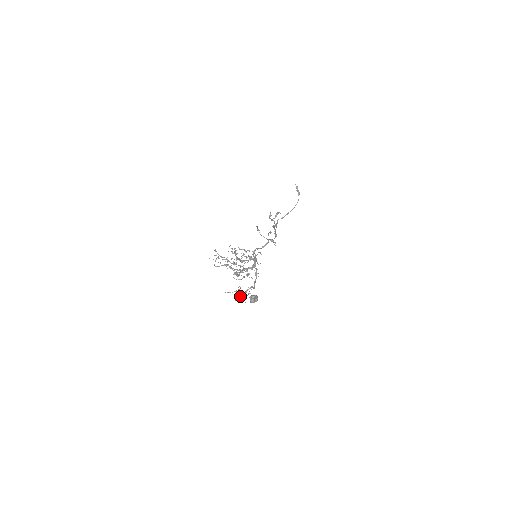
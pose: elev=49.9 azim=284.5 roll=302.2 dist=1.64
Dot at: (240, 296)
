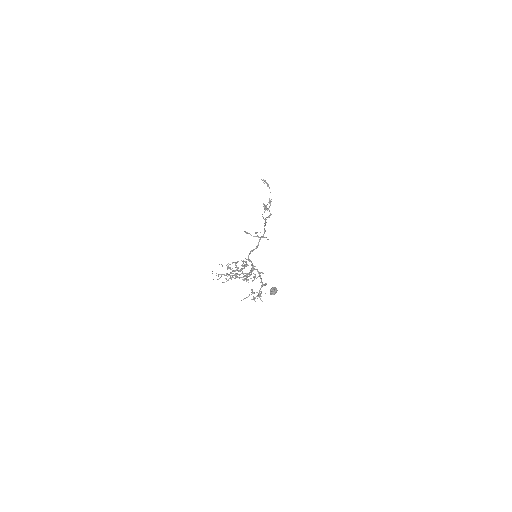
Dot at: (257, 296)
